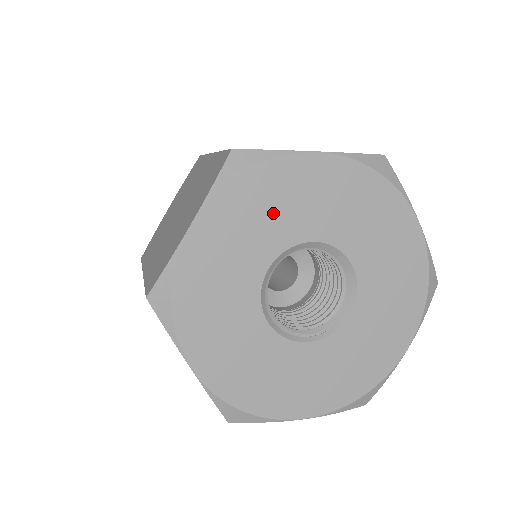
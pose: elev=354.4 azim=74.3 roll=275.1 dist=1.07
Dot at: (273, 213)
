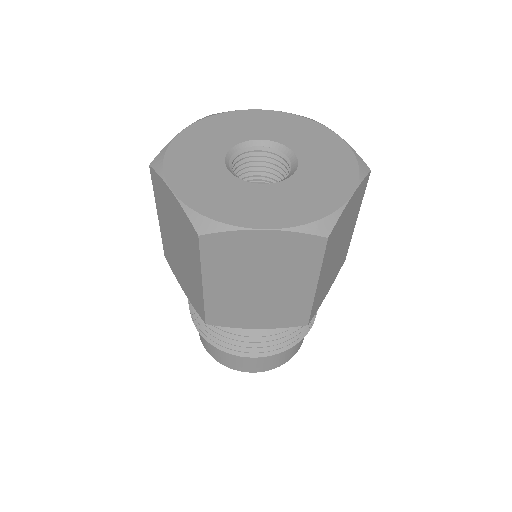
Dot at: (233, 128)
